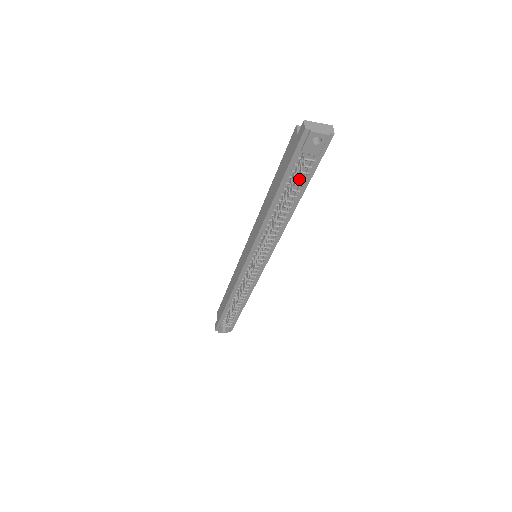
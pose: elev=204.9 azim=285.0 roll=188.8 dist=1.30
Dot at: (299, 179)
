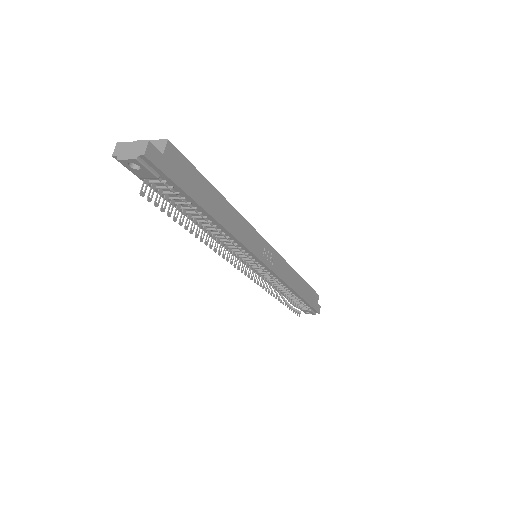
Dot at: (177, 199)
